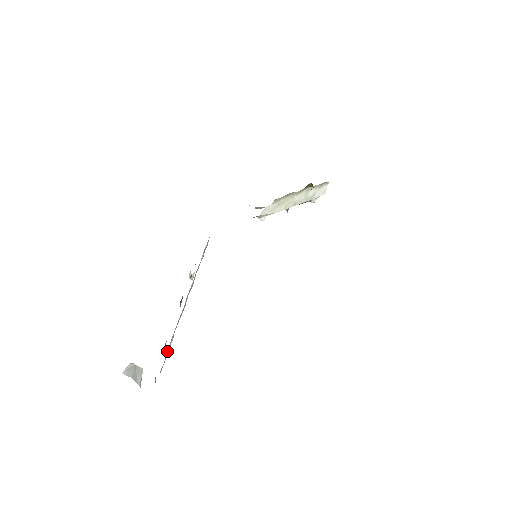
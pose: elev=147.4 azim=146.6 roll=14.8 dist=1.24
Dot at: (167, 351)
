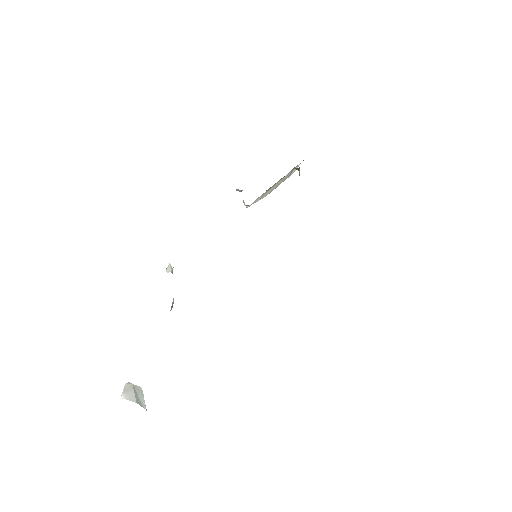
Dot at: occluded
